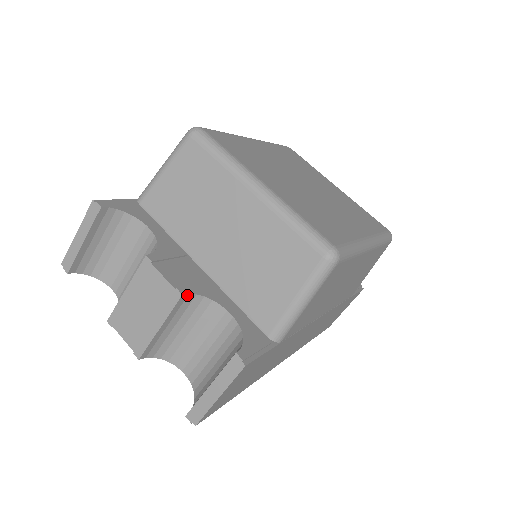
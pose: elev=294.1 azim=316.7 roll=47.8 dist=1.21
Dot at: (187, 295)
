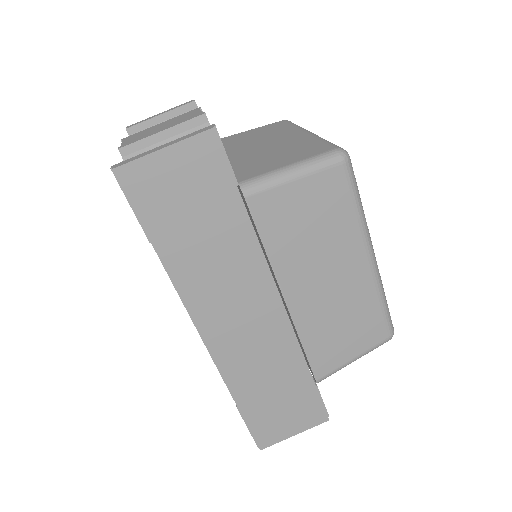
Dot at: (206, 122)
